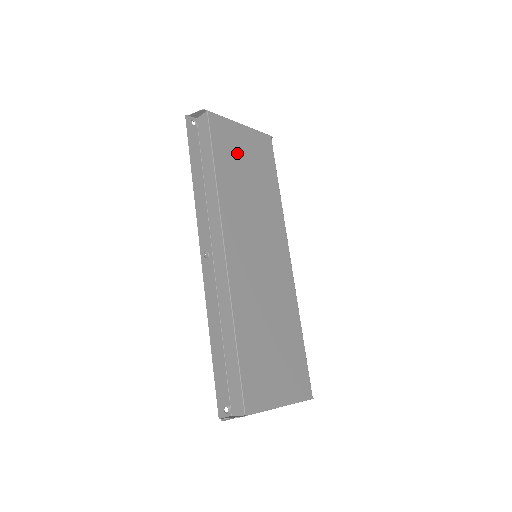
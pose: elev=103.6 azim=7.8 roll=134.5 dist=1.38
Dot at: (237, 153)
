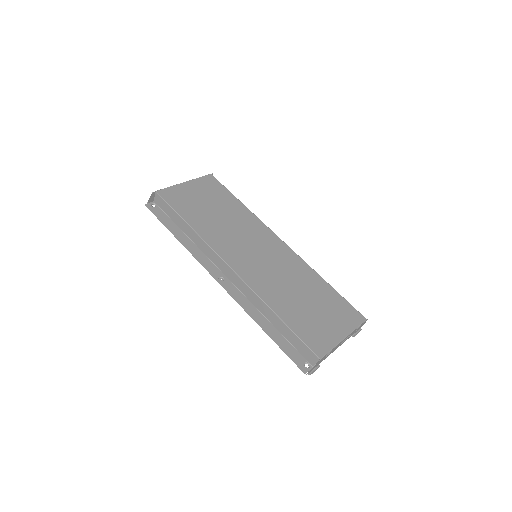
Dot at: (195, 202)
